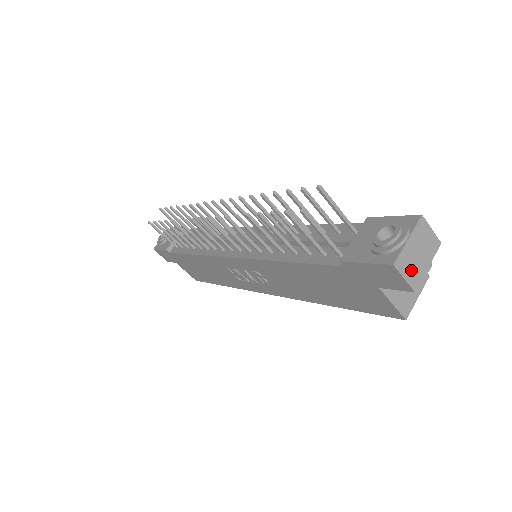
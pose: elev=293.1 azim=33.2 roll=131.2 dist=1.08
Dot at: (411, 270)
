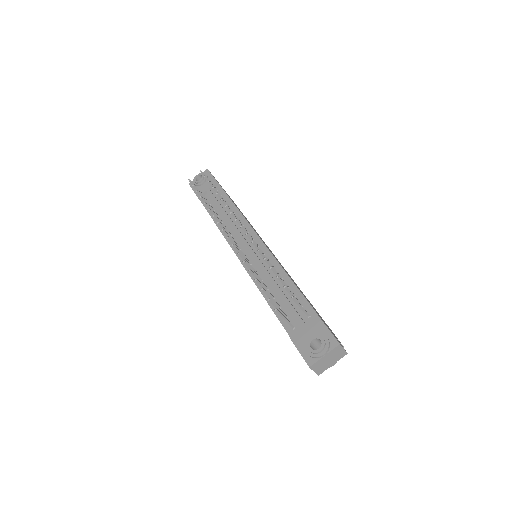
Dot at: (320, 367)
